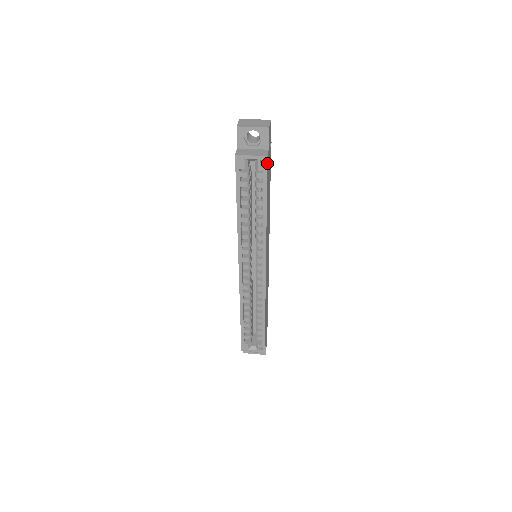
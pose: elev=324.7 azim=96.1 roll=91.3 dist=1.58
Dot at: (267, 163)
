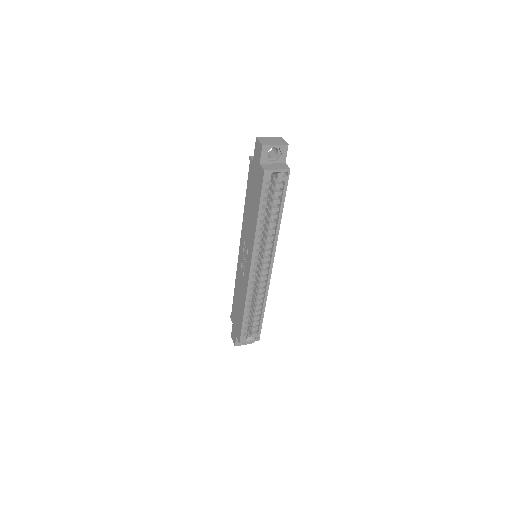
Dot at: (288, 175)
